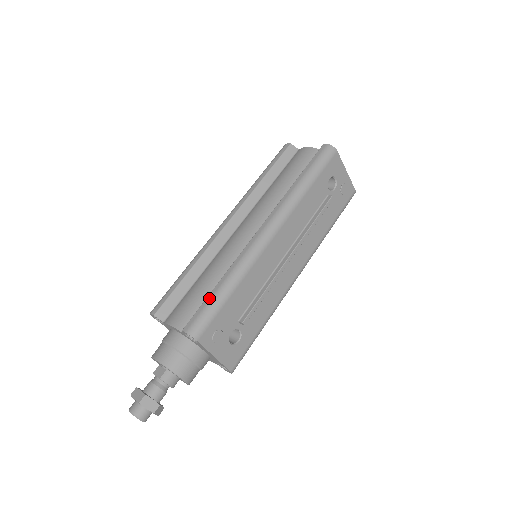
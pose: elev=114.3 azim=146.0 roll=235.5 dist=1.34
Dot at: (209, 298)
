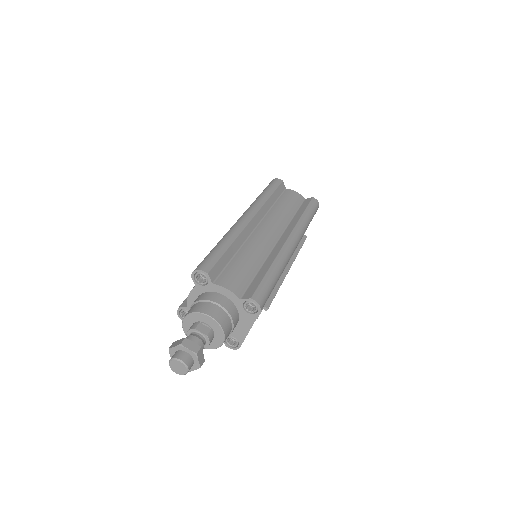
Dot at: (267, 279)
